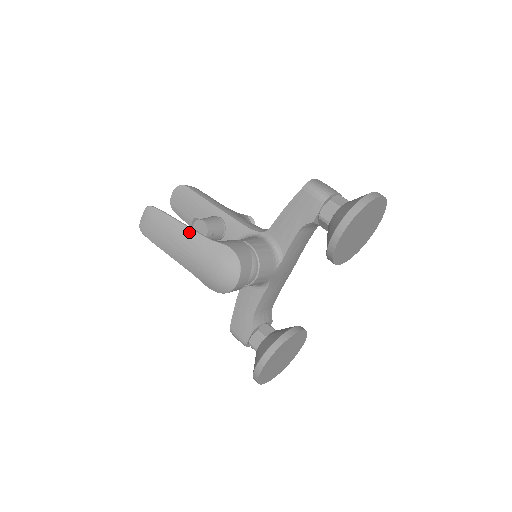
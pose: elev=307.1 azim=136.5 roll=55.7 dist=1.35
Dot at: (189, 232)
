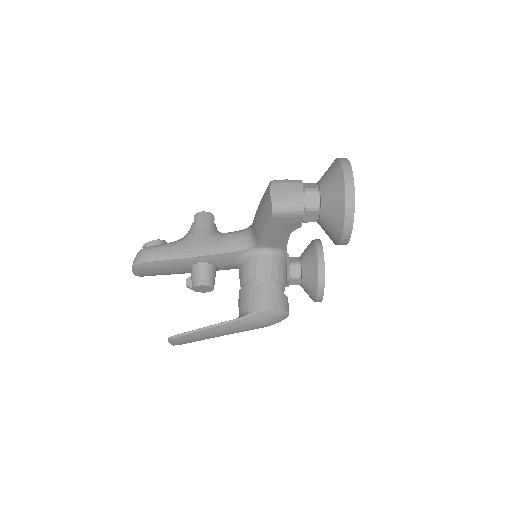
Dot at: (224, 327)
